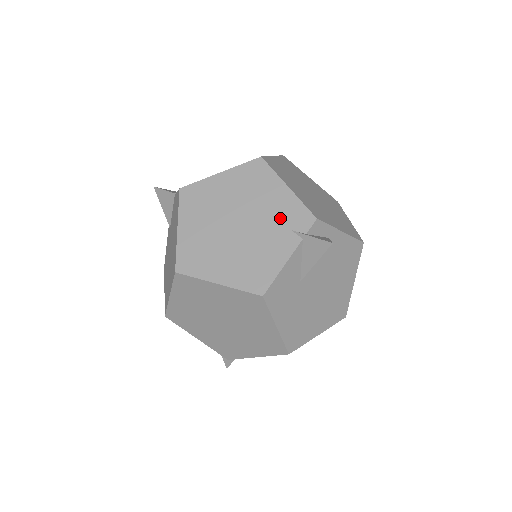
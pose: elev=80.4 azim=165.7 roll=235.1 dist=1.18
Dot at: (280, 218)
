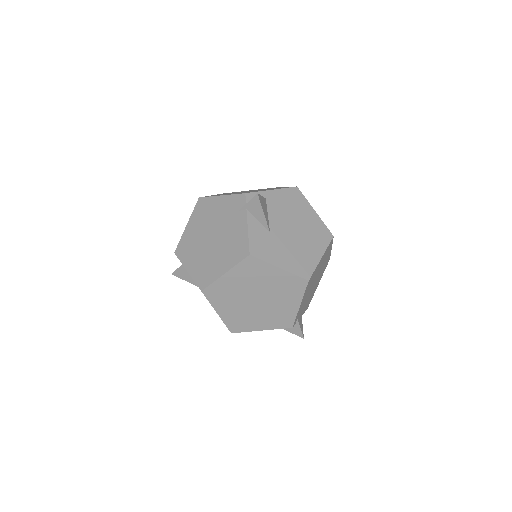
Dot at: (229, 212)
